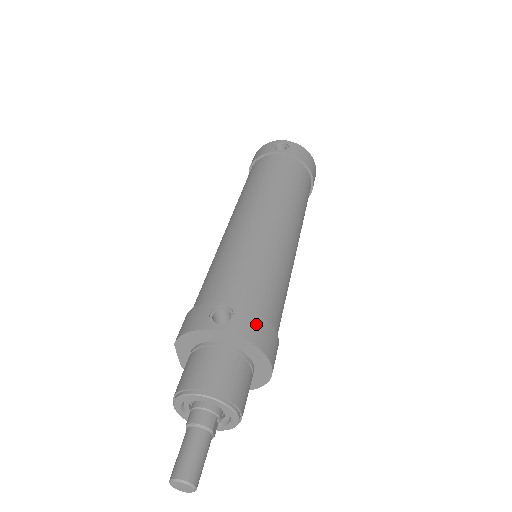
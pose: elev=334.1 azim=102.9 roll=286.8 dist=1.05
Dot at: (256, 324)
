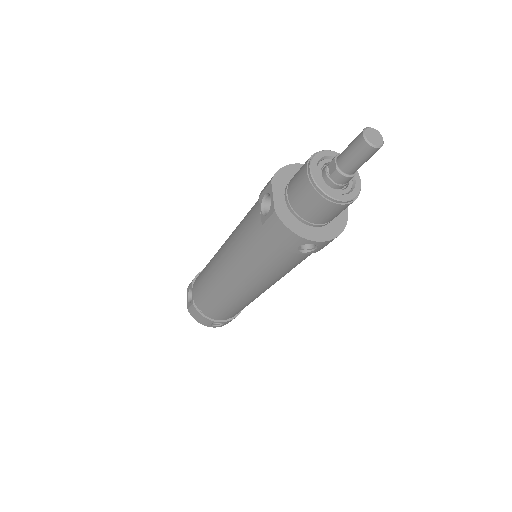
Dot at: occluded
